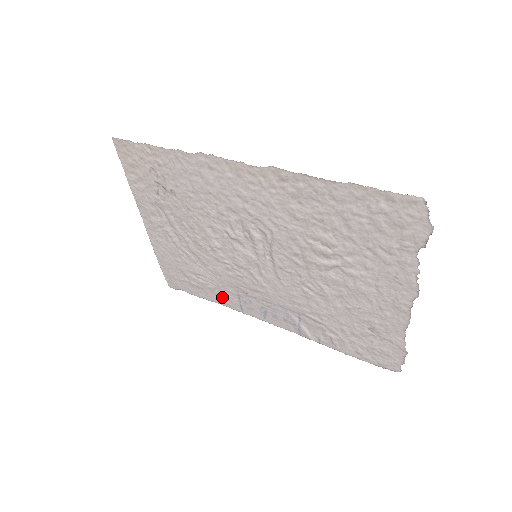
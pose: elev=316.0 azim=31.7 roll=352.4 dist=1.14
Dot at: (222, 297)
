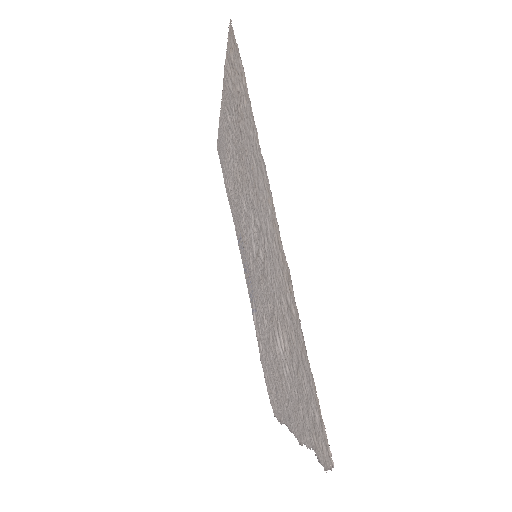
Dot at: (234, 218)
